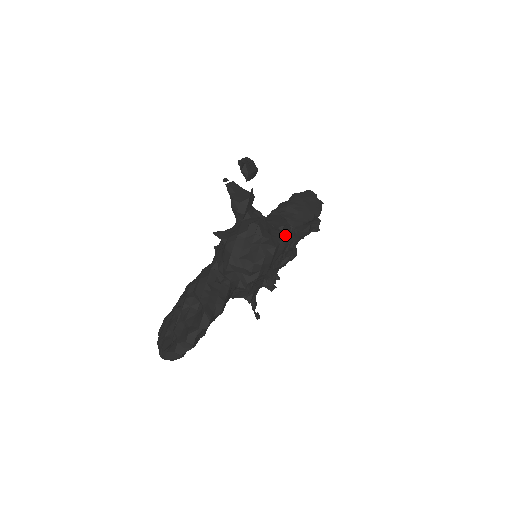
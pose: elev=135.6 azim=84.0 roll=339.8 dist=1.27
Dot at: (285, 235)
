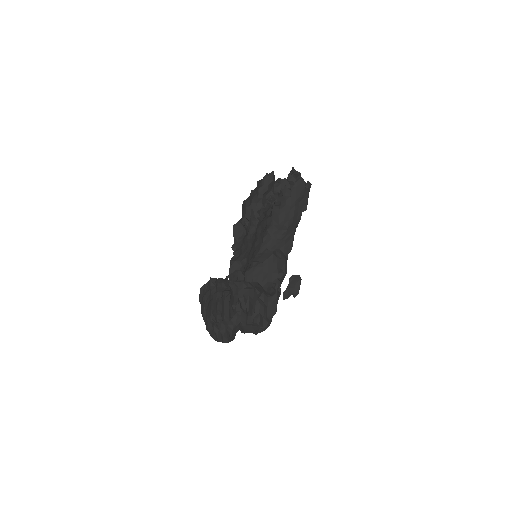
Dot at: (276, 304)
